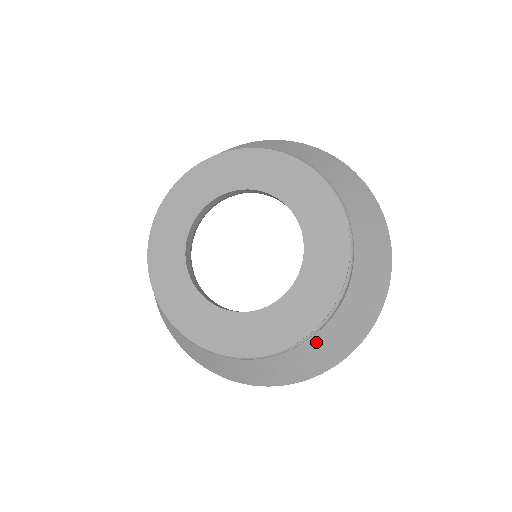
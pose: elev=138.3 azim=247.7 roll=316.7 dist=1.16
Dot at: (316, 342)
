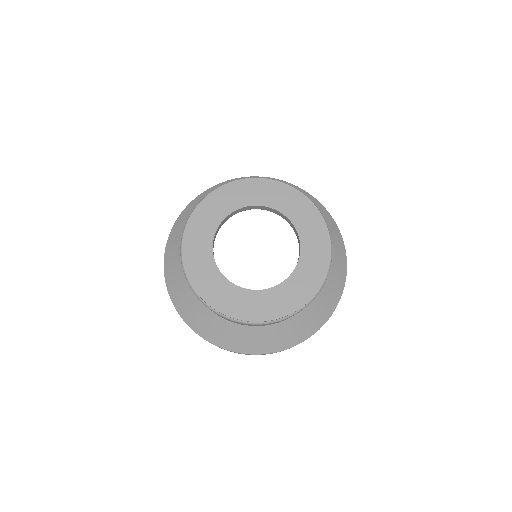
Dot at: (277, 328)
